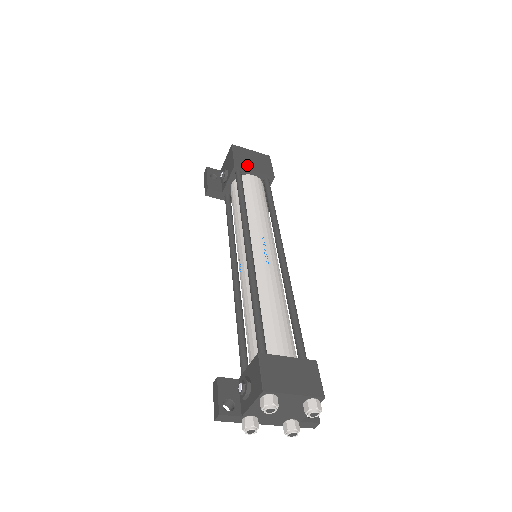
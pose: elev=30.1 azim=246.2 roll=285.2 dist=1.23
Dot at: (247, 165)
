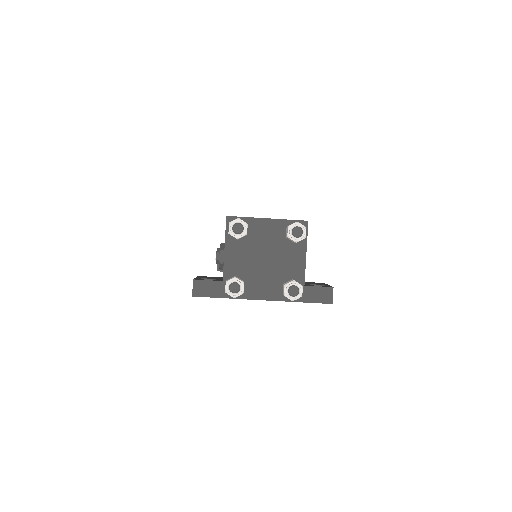
Dot at: occluded
